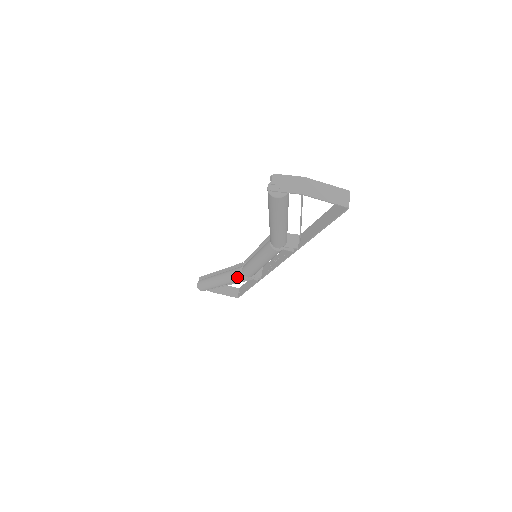
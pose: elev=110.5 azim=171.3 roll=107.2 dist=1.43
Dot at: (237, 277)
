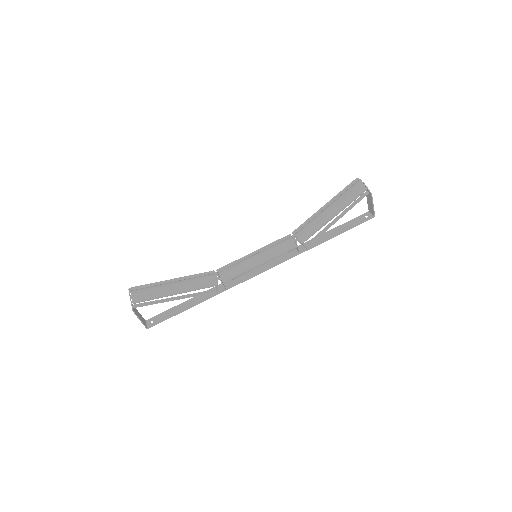
Dot at: (210, 281)
